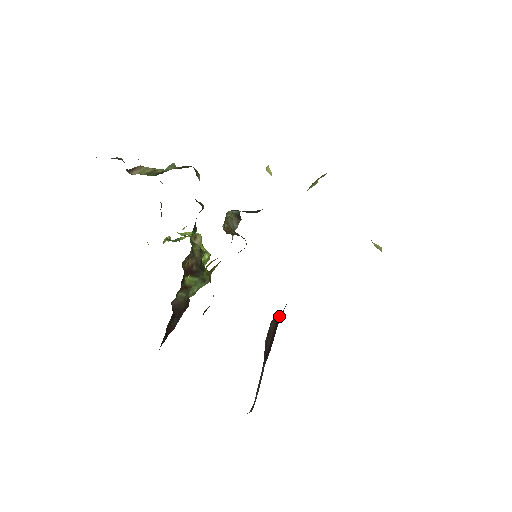
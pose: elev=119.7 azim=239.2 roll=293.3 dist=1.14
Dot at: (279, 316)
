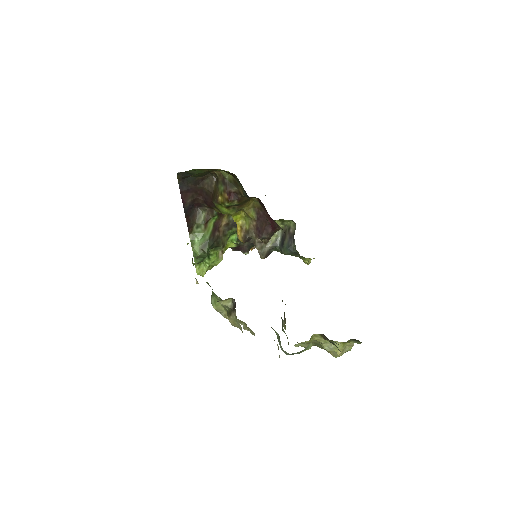
Dot at: occluded
